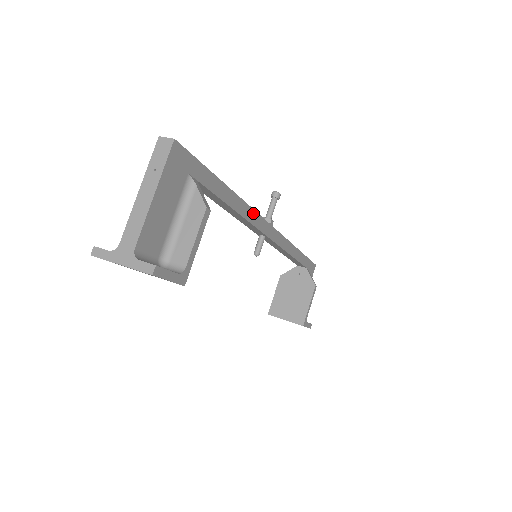
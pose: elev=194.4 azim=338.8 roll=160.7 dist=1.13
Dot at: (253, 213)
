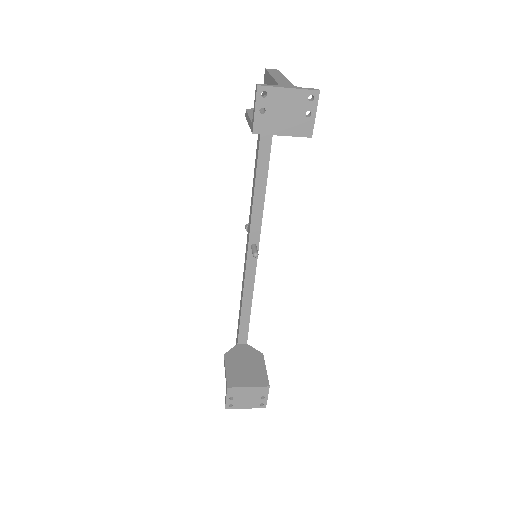
Dot at: occluded
